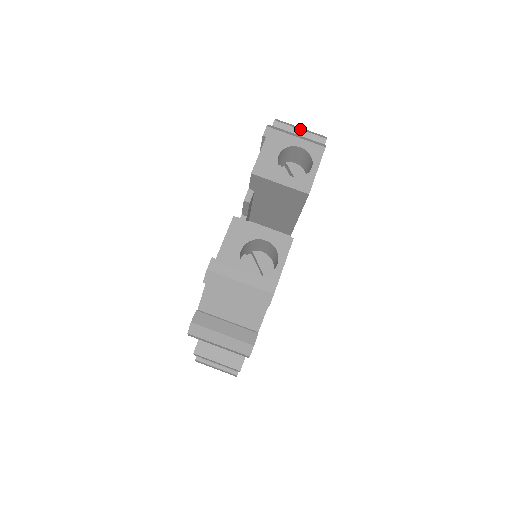
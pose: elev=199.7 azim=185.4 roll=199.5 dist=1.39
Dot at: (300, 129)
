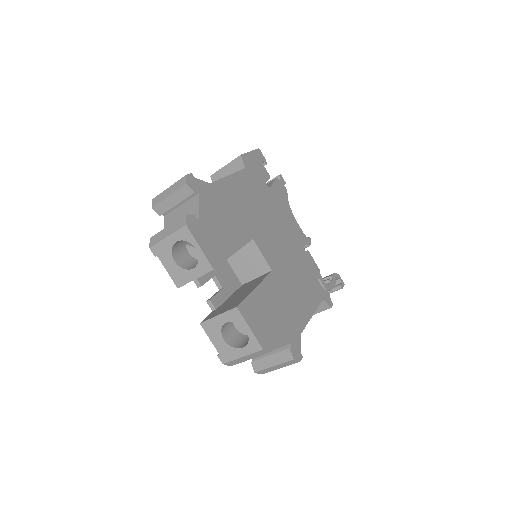
Dot at: (168, 196)
